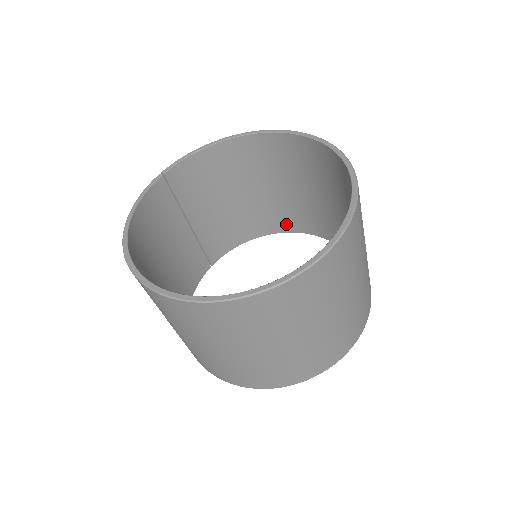
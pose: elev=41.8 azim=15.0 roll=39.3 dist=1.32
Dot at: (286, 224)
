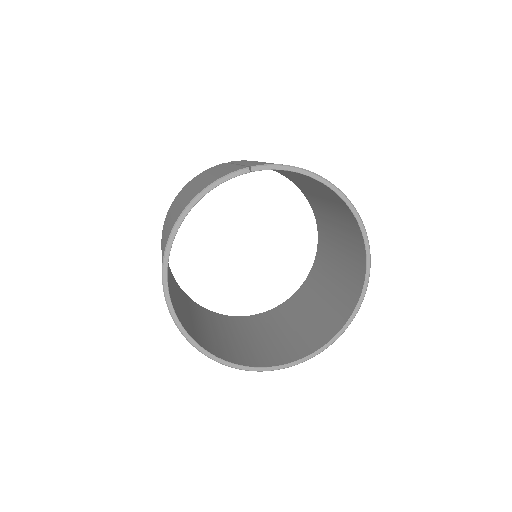
Dot at: (307, 194)
